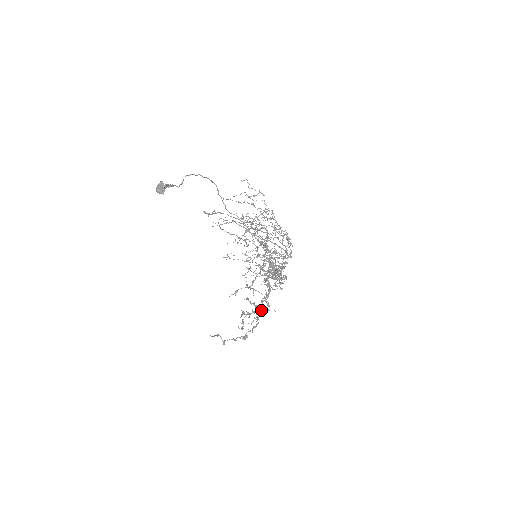
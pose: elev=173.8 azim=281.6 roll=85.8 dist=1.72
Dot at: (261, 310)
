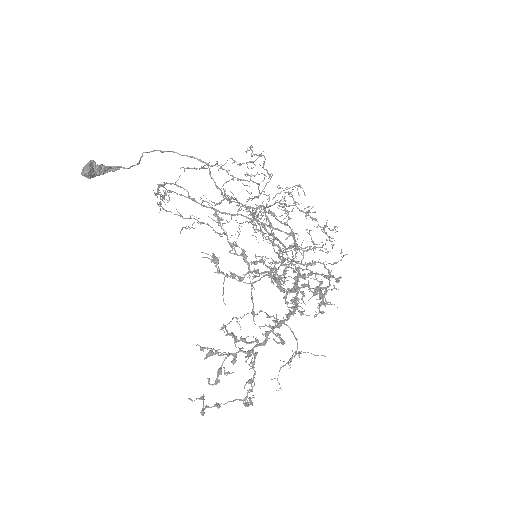
Dot at: (299, 356)
